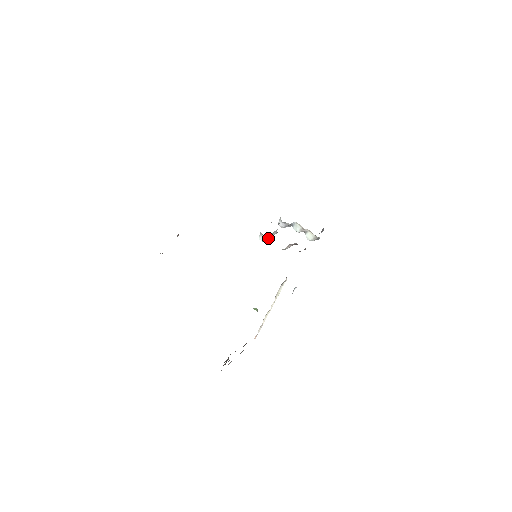
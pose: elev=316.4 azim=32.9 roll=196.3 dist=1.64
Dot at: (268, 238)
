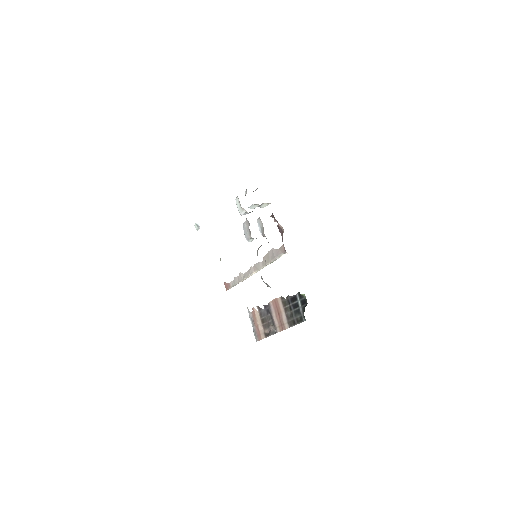
Dot at: occluded
